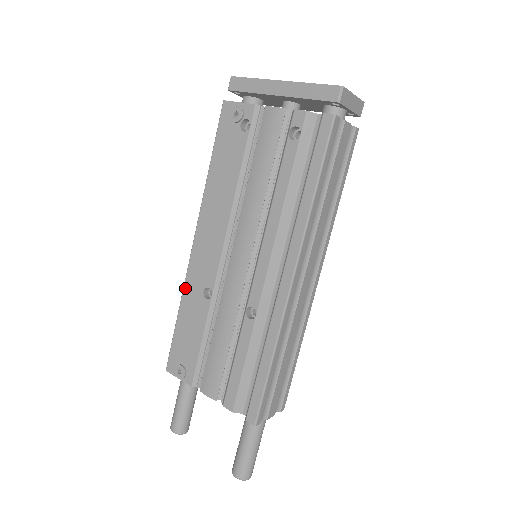
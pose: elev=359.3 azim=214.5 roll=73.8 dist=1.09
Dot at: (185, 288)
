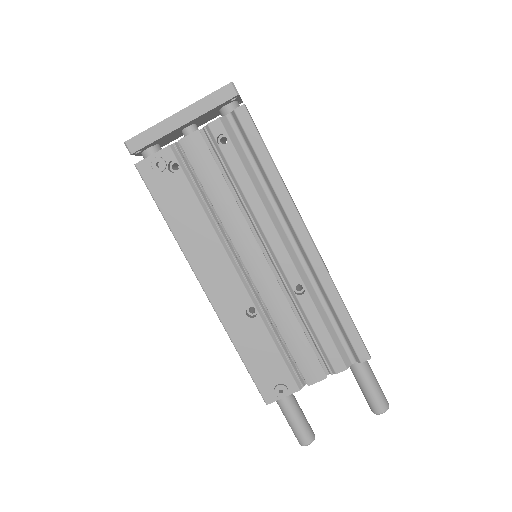
Dot at: (228, 329)
